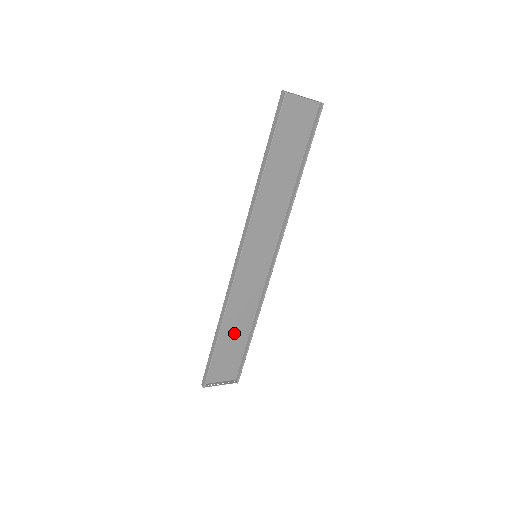
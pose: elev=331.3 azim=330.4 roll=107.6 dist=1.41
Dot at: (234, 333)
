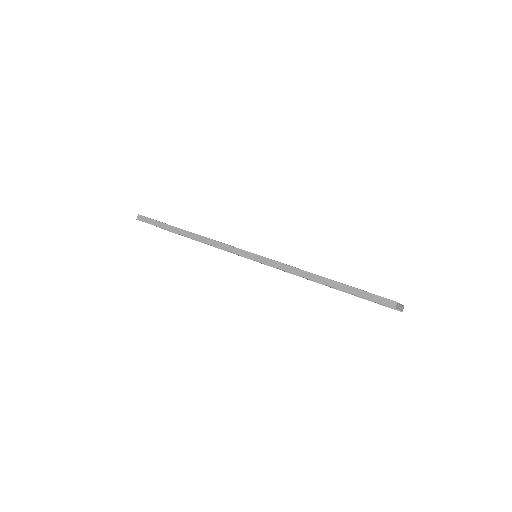
Dot at: occluded
